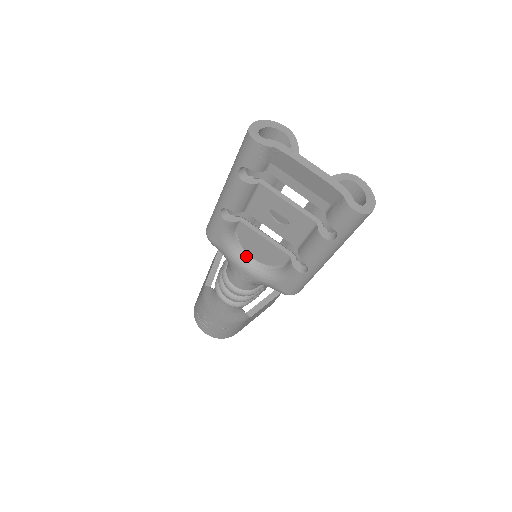
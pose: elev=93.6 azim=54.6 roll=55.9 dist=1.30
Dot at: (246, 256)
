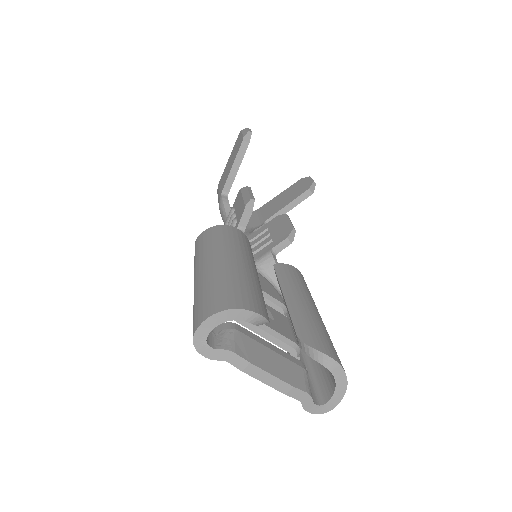
Dot at: occluded
